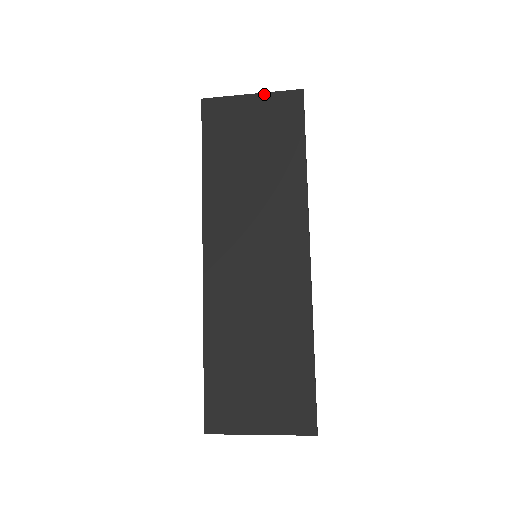
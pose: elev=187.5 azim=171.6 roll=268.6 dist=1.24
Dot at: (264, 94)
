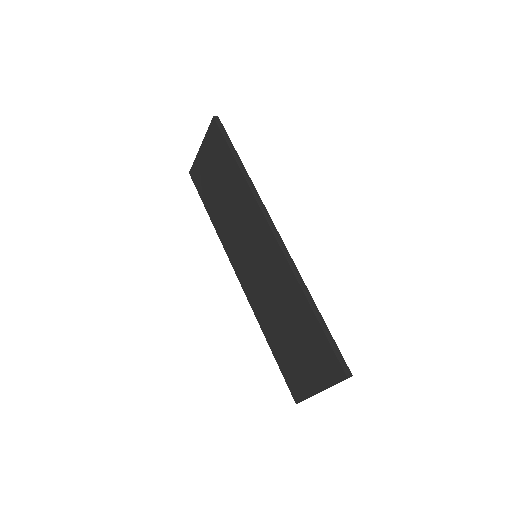
Dot at: (204, 141)
